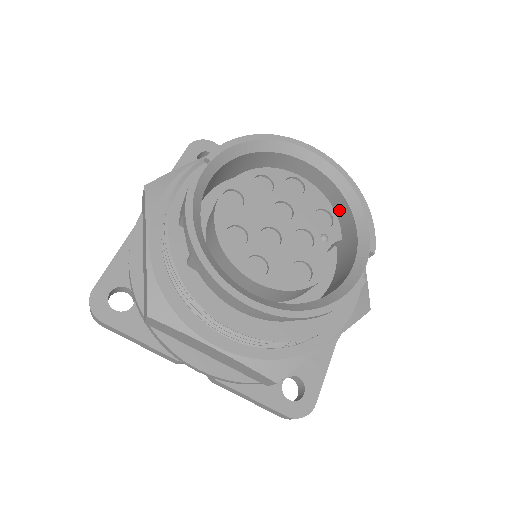
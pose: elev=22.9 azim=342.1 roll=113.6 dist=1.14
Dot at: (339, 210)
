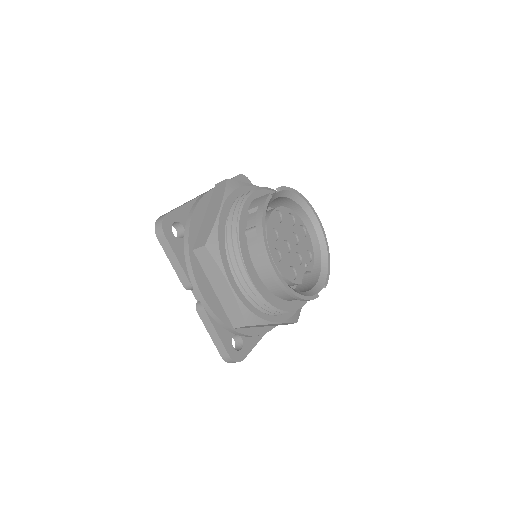
Dot at: occluded
